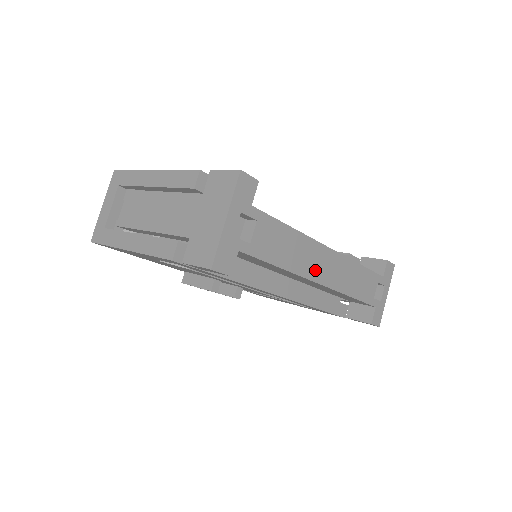
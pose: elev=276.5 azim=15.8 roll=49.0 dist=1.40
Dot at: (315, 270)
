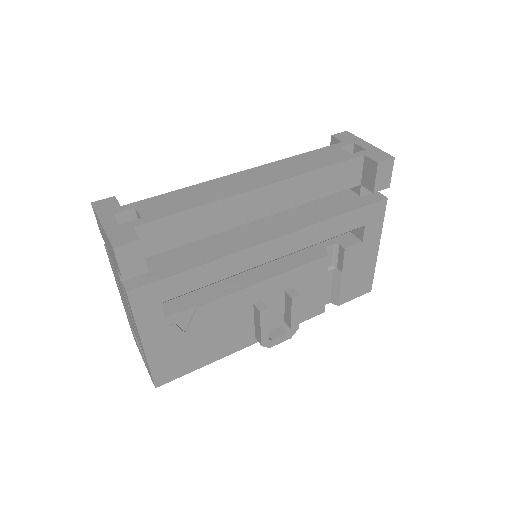
Dot at: (240, 187)
